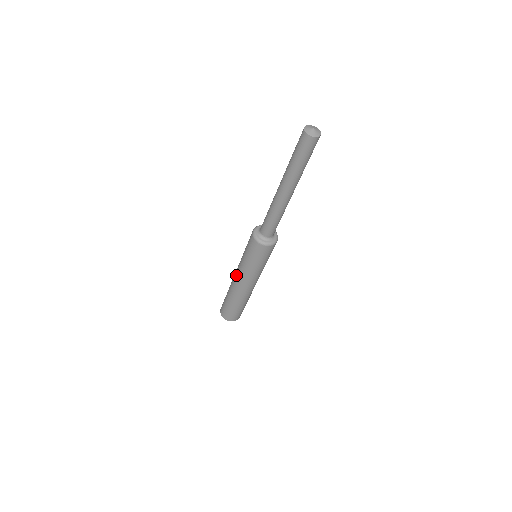
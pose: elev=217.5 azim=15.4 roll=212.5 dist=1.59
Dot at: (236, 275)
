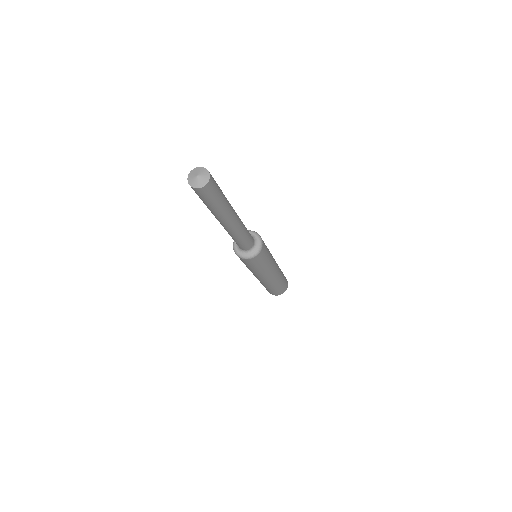
Dot at: occluded
